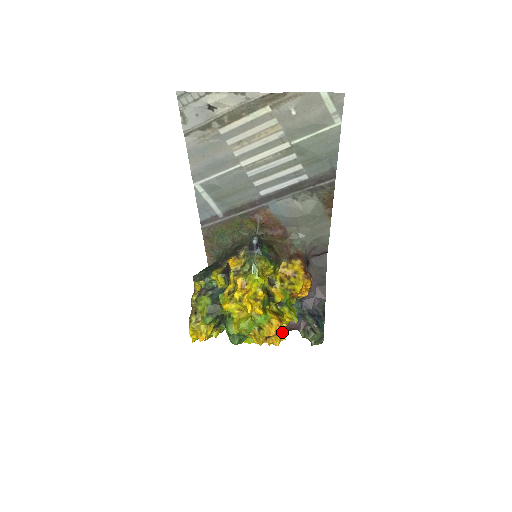
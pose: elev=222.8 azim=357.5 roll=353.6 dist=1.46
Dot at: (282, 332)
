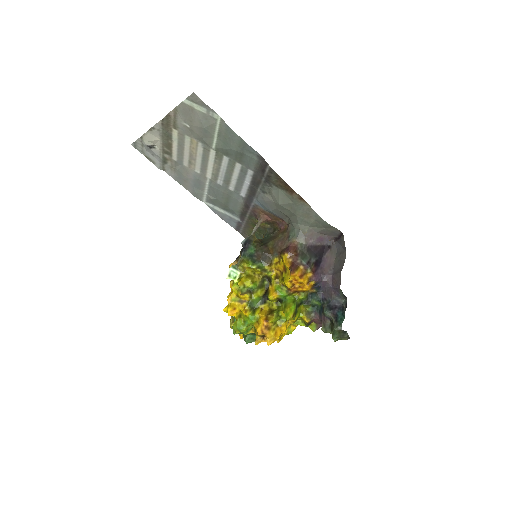
Dot at: (281, 330)
